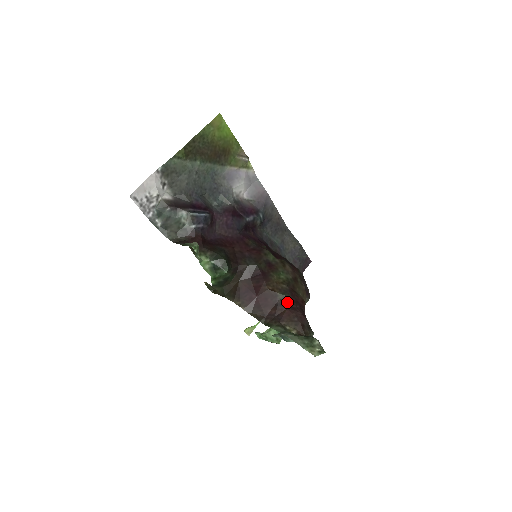
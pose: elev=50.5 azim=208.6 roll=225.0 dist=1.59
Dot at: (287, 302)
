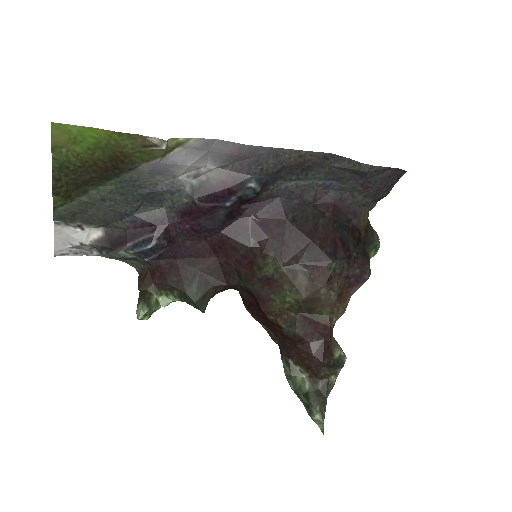
Dot at: (295, 339)
